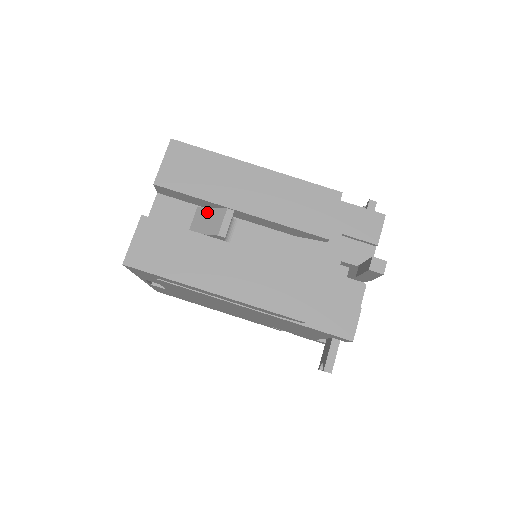
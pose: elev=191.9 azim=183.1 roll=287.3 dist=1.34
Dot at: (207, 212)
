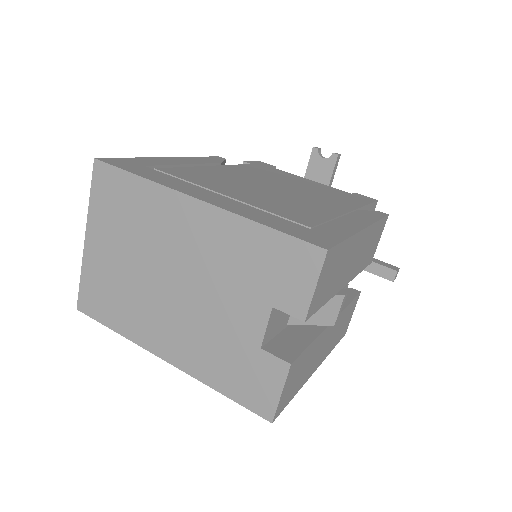
Dot at: occluded
